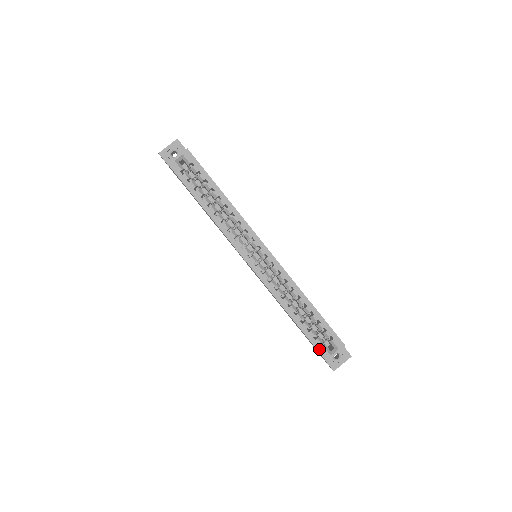
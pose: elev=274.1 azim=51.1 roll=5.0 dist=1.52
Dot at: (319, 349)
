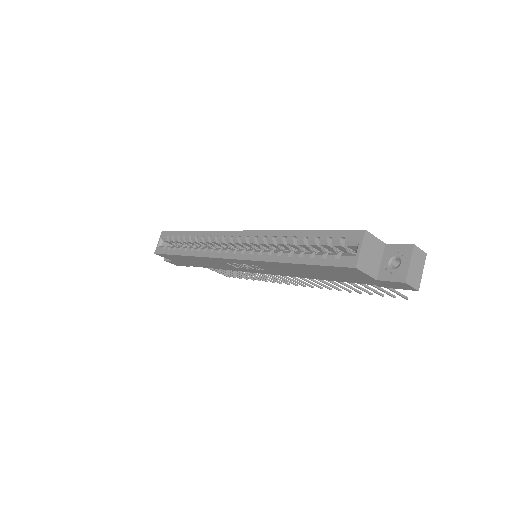
Dot at: (337, 263)
